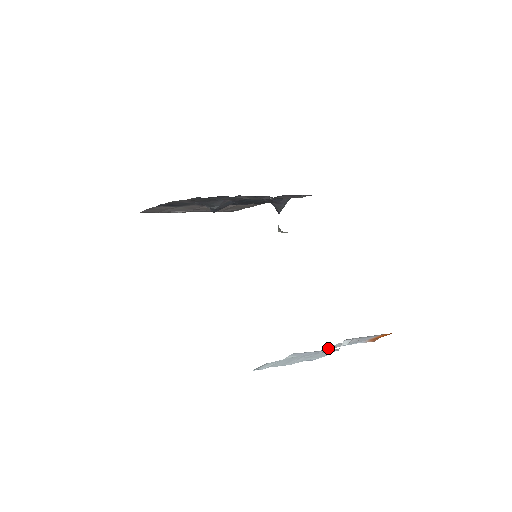
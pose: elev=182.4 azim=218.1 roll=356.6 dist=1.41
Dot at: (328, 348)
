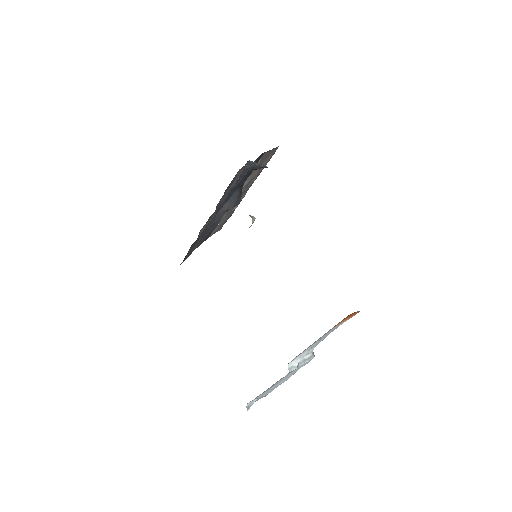
Dot at: (311, 349)
